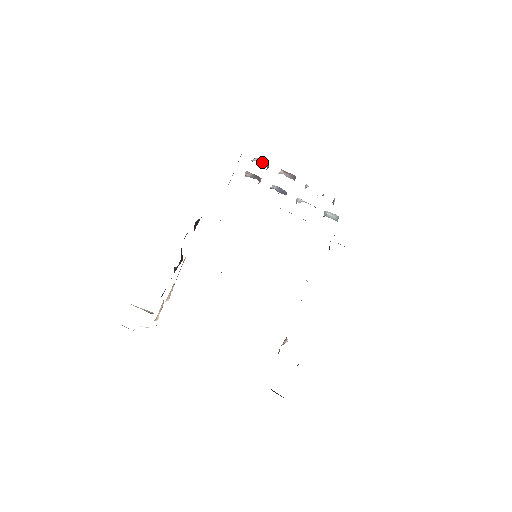
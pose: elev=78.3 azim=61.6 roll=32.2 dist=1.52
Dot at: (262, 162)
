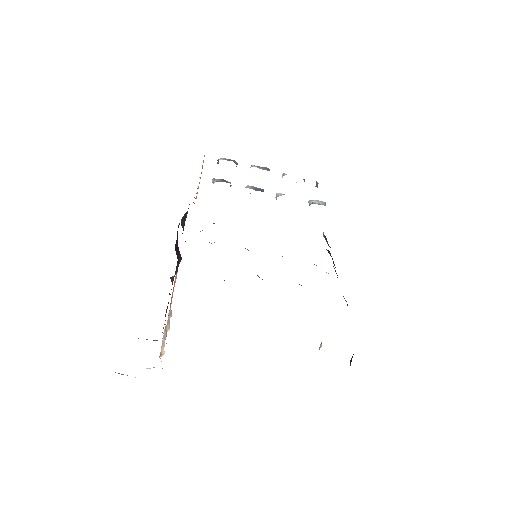
Dot at: (229, 160)
